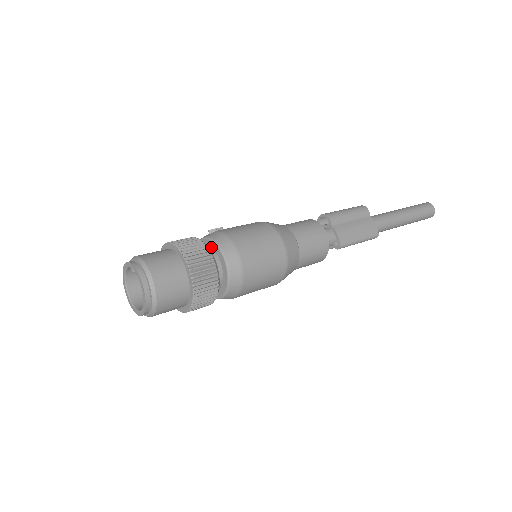
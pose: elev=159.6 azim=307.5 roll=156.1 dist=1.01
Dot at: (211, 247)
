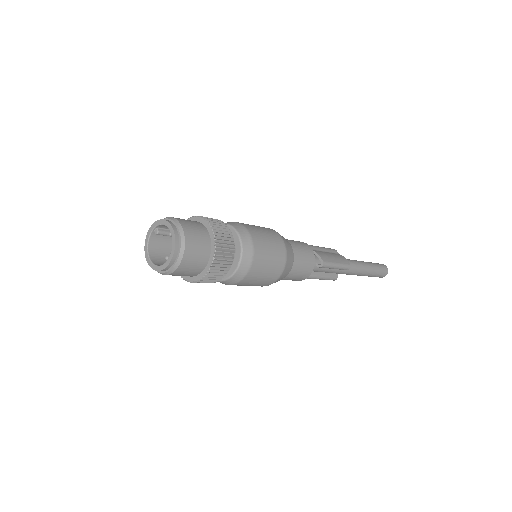
Dot at: occluded
